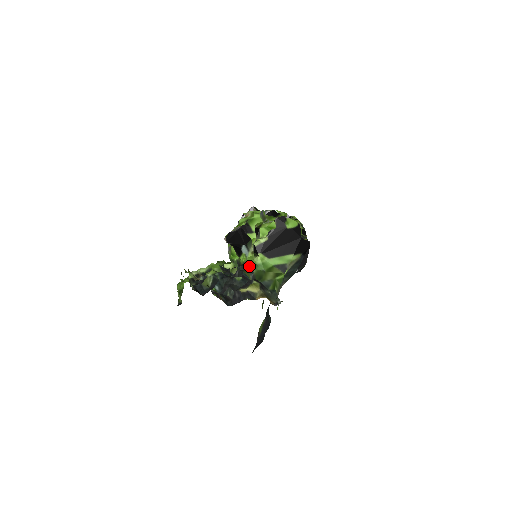
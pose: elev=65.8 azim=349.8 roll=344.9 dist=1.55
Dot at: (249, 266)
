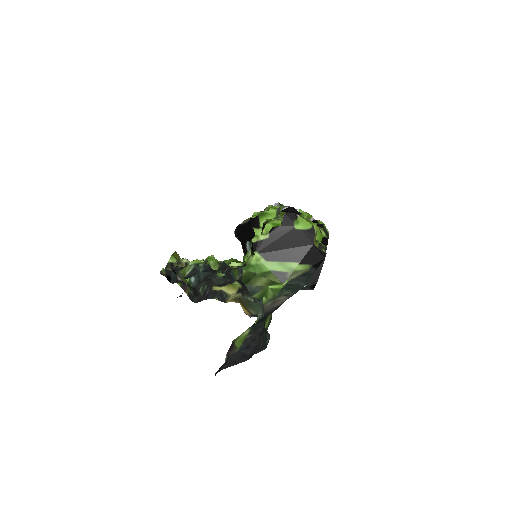
Dot at: occluded
